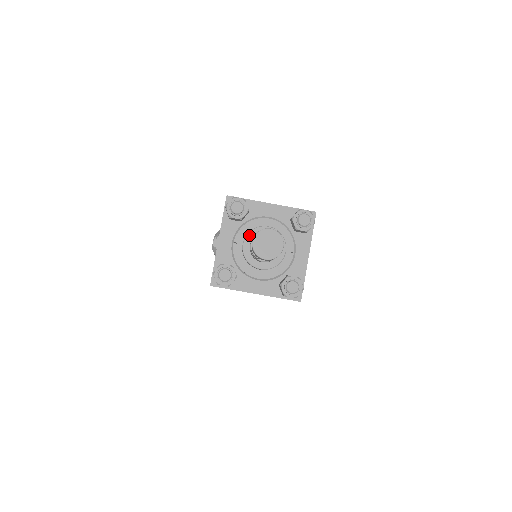
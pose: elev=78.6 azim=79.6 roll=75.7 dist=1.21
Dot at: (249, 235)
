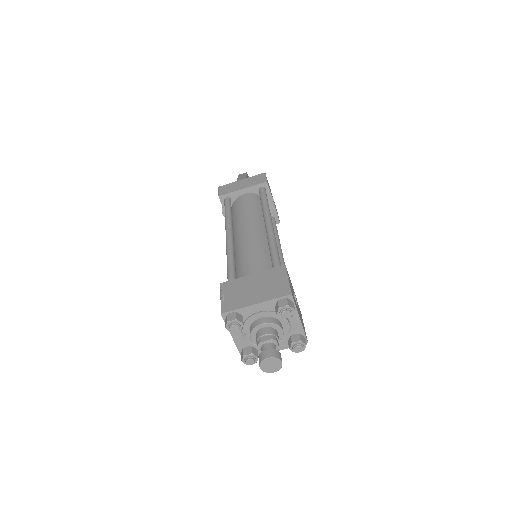
Dot at: (252, 334)
